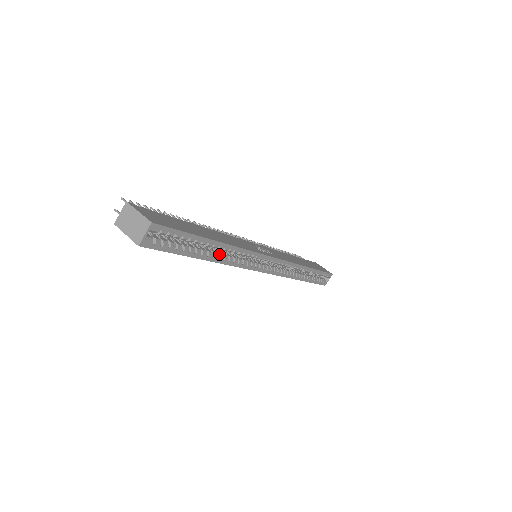
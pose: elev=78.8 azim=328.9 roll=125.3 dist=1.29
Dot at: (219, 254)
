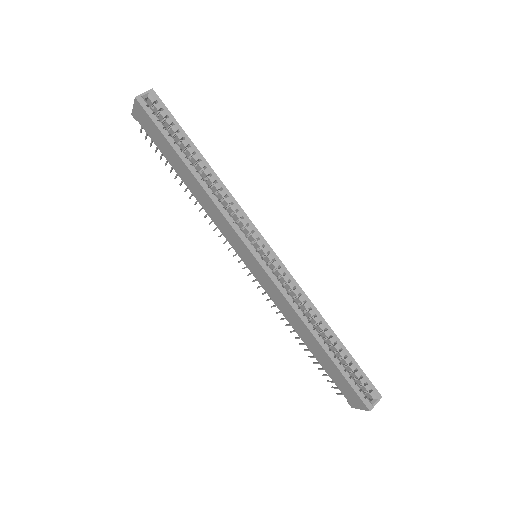
Dot at: (205, 180)
